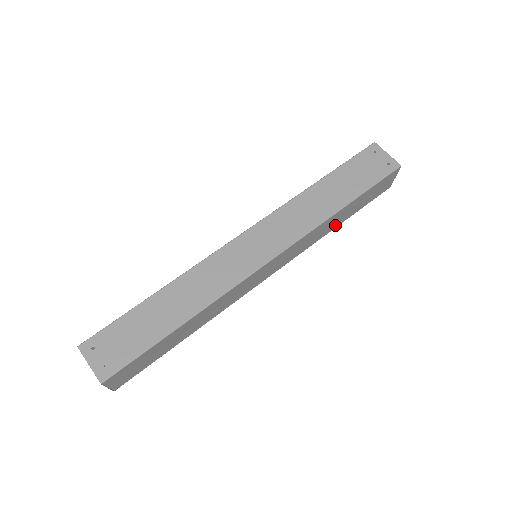
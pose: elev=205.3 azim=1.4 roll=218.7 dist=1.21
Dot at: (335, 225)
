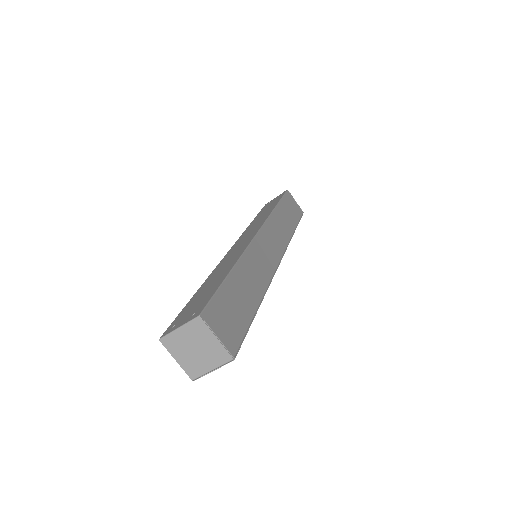
Dot at: (291, 228)
